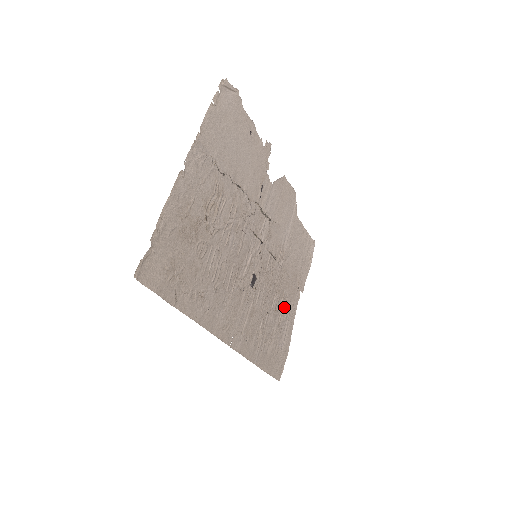
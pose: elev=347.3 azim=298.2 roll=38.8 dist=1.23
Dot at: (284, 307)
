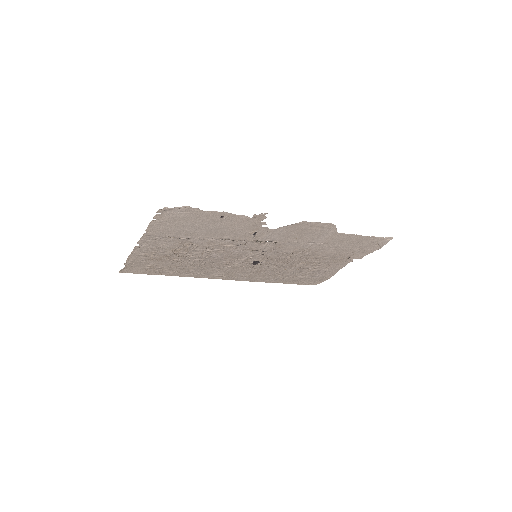
Dot at: (318, 266)
